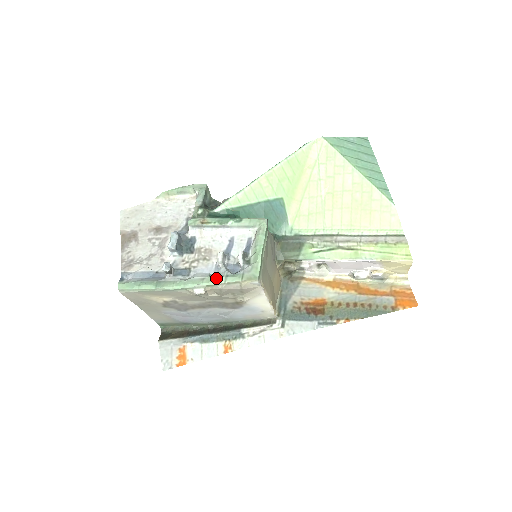
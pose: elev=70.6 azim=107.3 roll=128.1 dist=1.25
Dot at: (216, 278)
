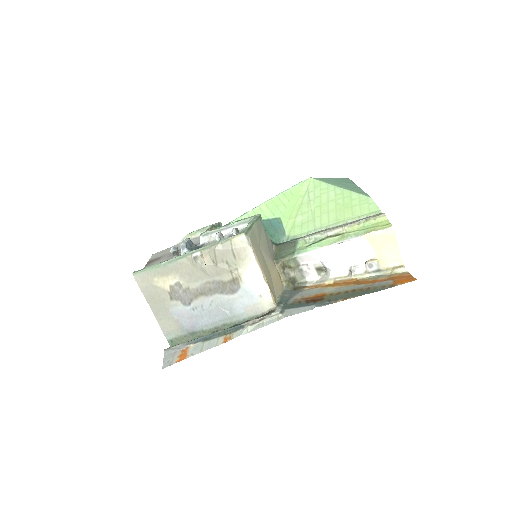
Dot at: (212, 244)
